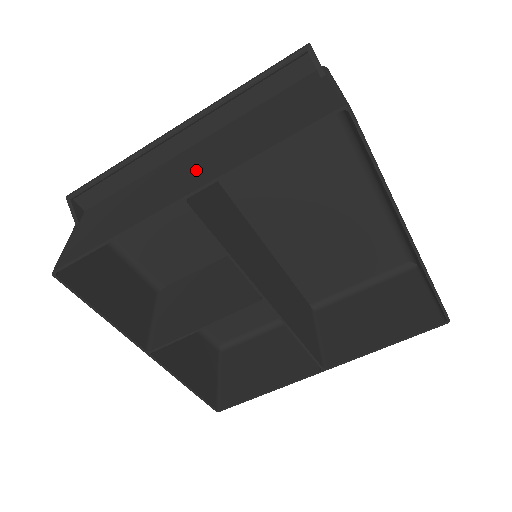
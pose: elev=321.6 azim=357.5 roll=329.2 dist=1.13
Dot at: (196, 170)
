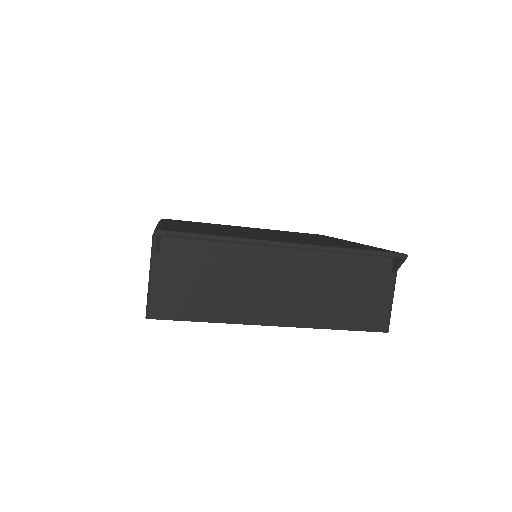
Dot at: (288, 297)
